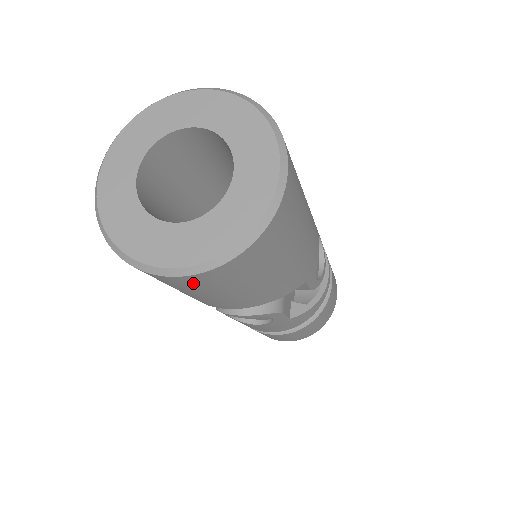
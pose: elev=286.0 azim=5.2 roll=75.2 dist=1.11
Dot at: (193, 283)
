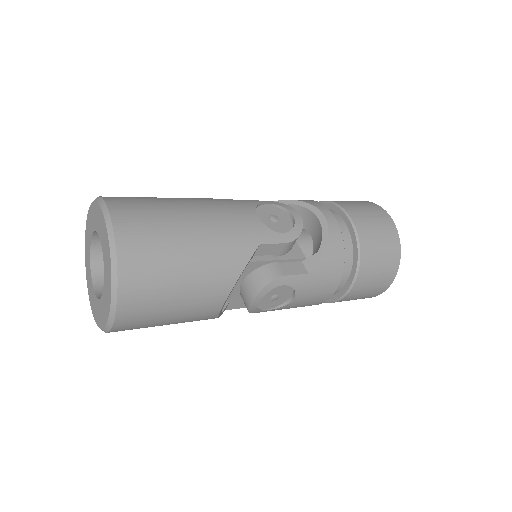
Dot at: (135, 314)
